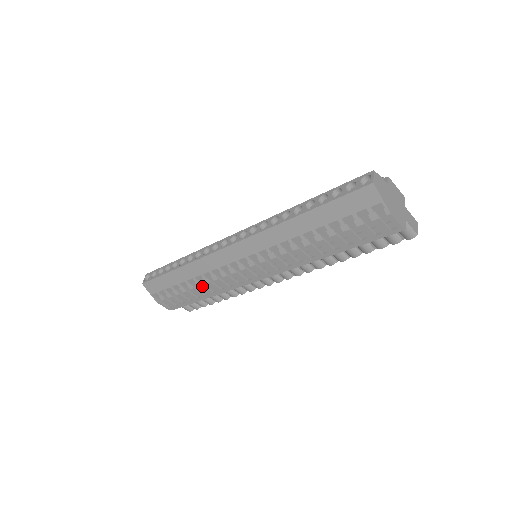
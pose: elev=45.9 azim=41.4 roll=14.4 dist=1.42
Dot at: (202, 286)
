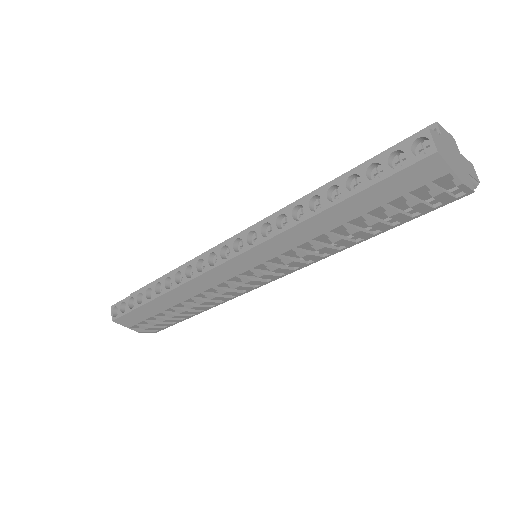
Dot at: (195, 307)
